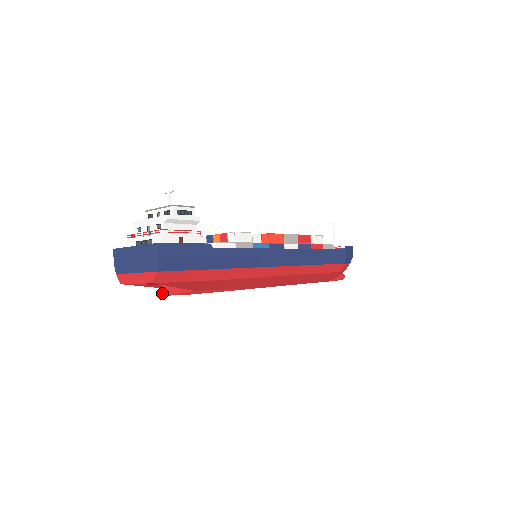
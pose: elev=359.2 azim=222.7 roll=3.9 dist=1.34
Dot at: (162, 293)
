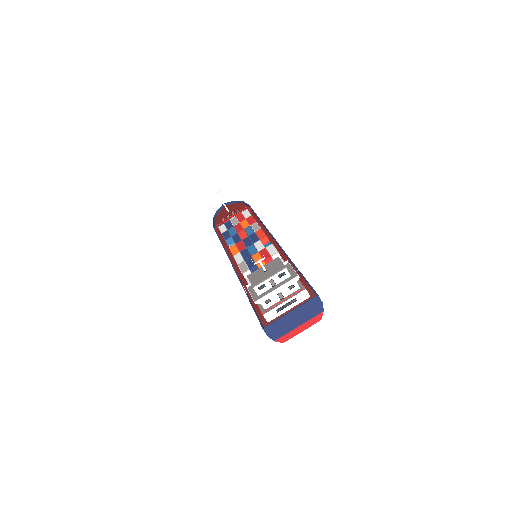
Dot at: occluded
